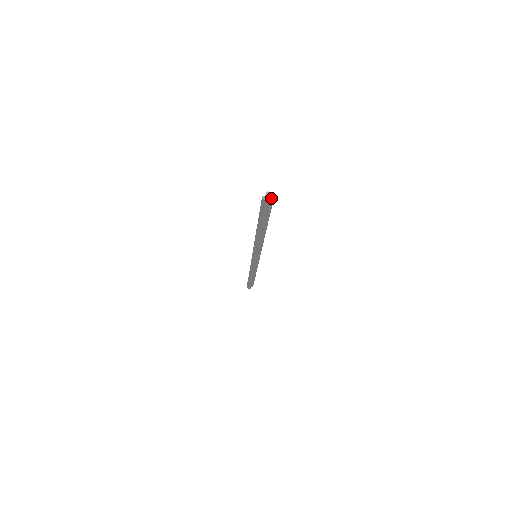
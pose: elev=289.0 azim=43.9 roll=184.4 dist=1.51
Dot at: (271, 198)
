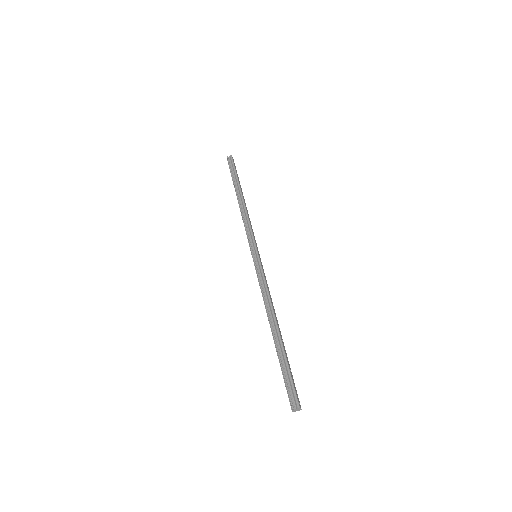
Dot at: occluded
